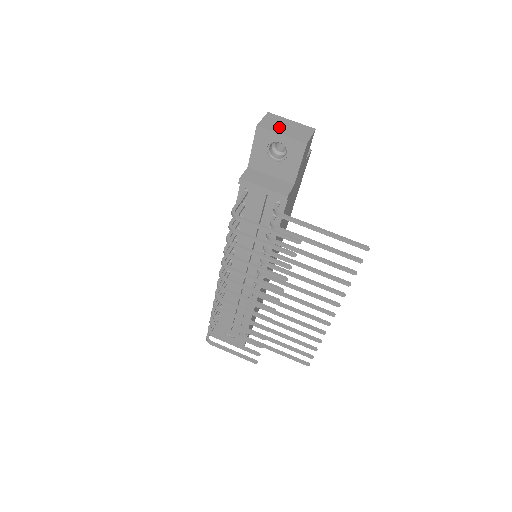
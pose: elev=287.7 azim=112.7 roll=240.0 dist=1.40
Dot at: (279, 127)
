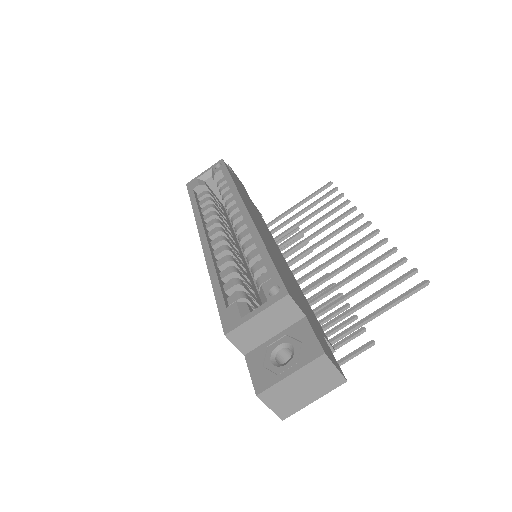
Dot at: (298, 398)
